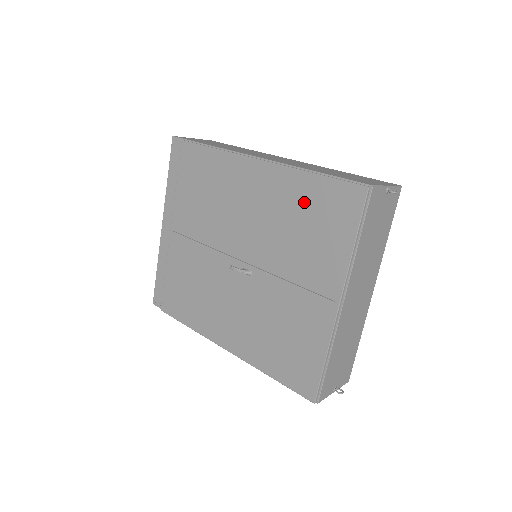
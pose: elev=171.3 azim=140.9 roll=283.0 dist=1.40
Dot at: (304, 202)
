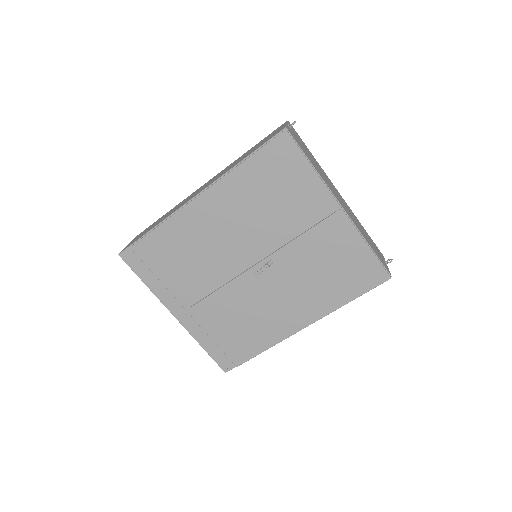
Dot at: (257, 182)
